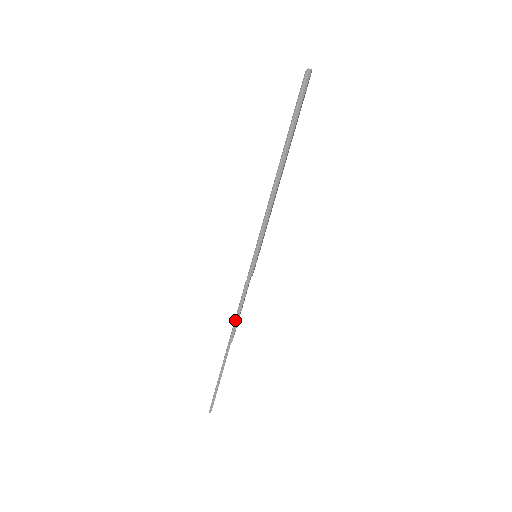
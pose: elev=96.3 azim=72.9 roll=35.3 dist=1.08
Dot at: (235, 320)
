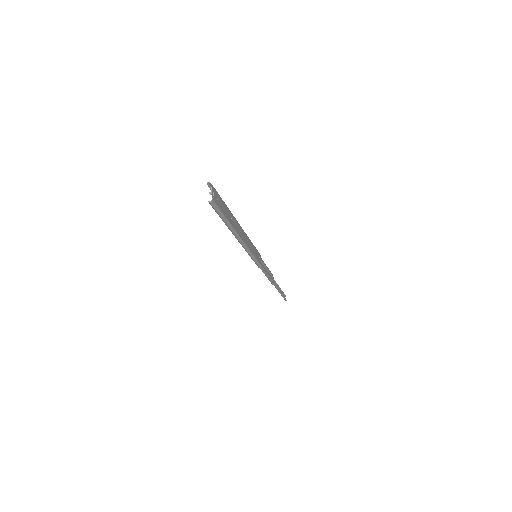
Dot at: (268, 279)
